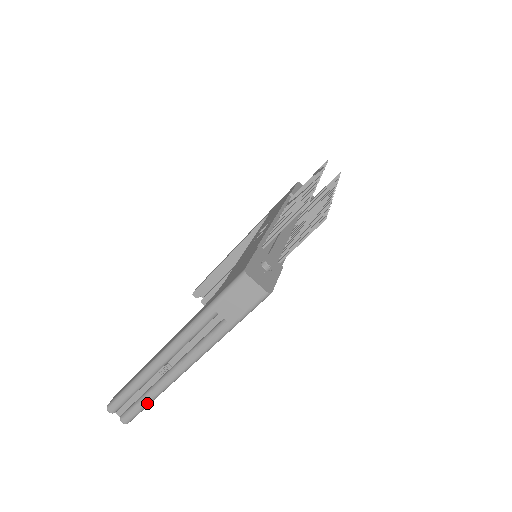
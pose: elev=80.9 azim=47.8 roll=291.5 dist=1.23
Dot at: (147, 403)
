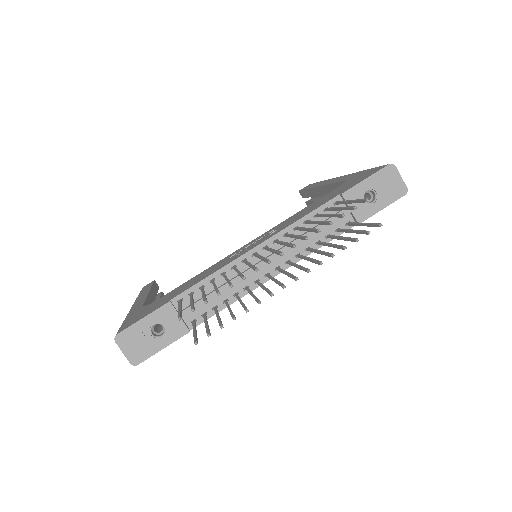
Dot at: occluded
